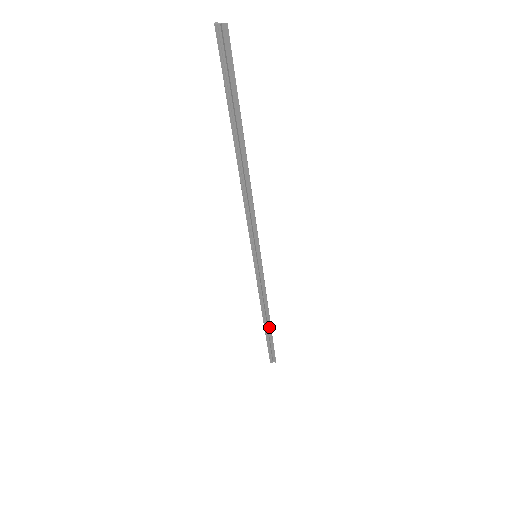
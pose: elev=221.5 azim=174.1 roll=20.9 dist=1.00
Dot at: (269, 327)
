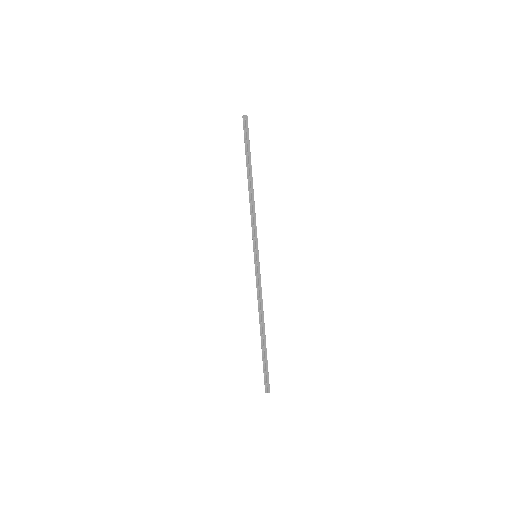
Dot at: (264, 338)
